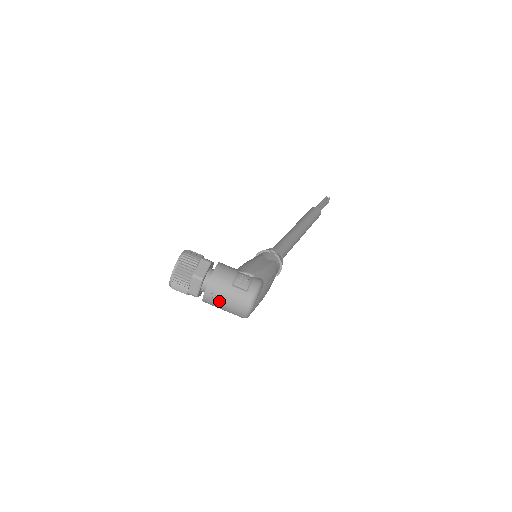
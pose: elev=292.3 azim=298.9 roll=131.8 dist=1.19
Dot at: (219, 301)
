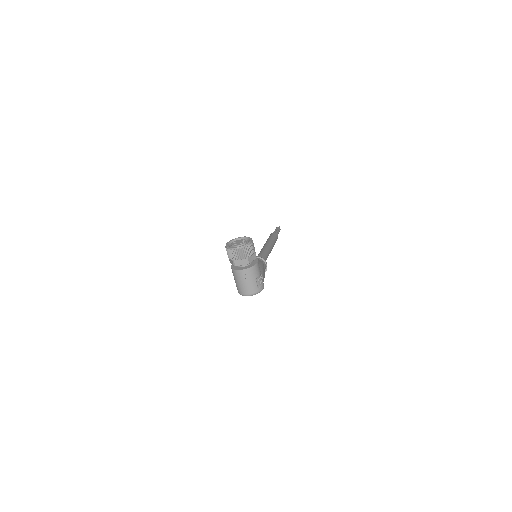
Dot at: (243, 279)
